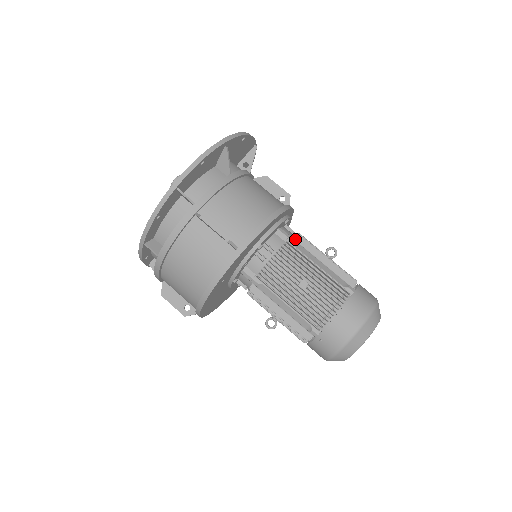
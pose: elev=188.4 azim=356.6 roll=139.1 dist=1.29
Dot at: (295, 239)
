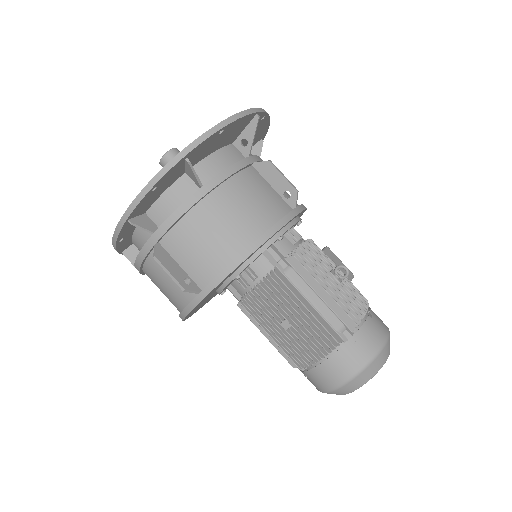
Dot at: (289, 261)
